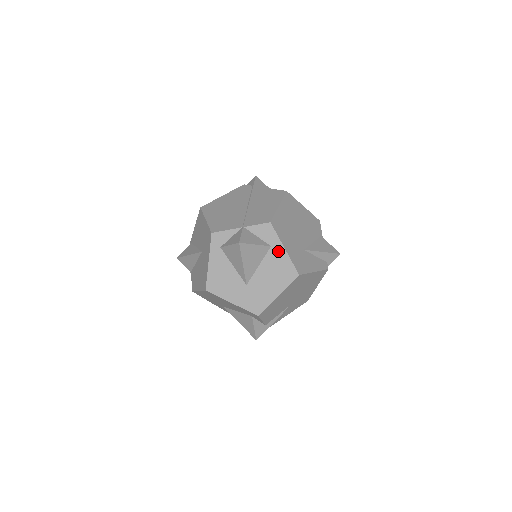
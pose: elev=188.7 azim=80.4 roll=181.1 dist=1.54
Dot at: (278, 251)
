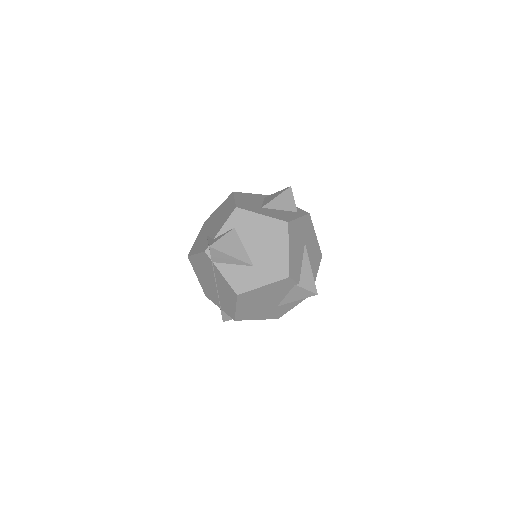
Dot at: occluded
